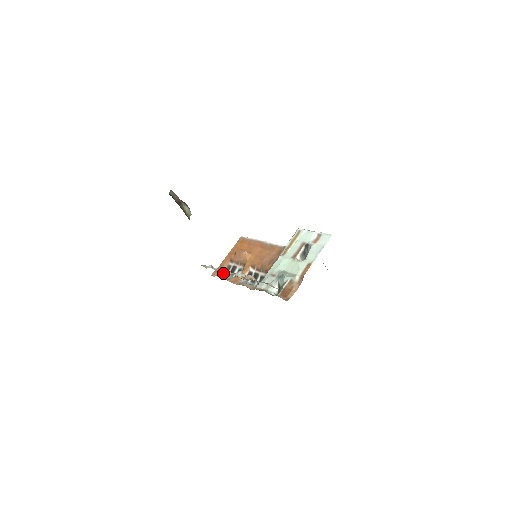
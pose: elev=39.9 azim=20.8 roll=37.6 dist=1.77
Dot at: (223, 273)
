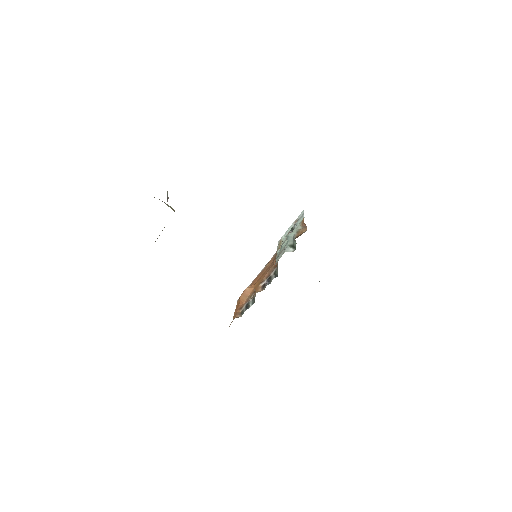
Dot at: occluded
